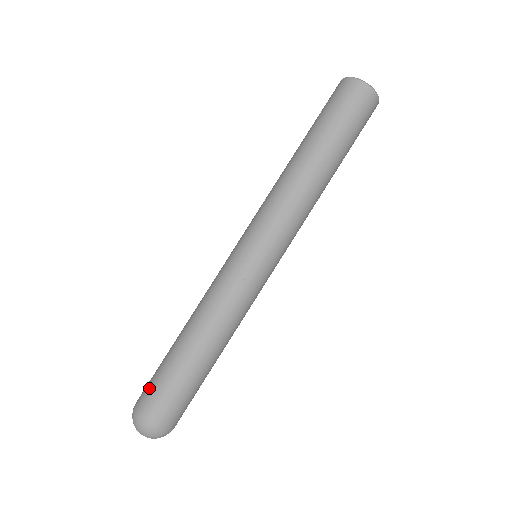
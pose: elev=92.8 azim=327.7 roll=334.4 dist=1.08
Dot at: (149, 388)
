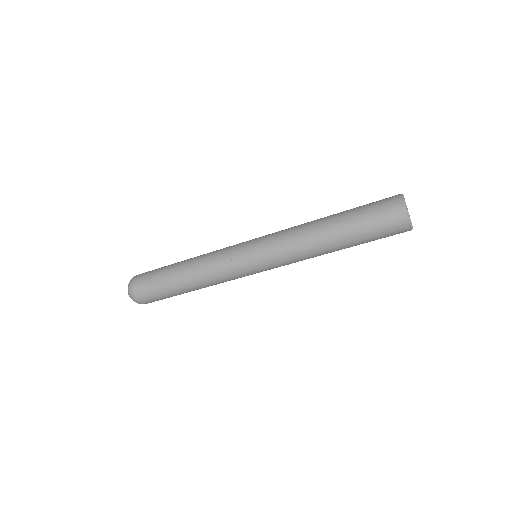
Dot at: (153, 298)
